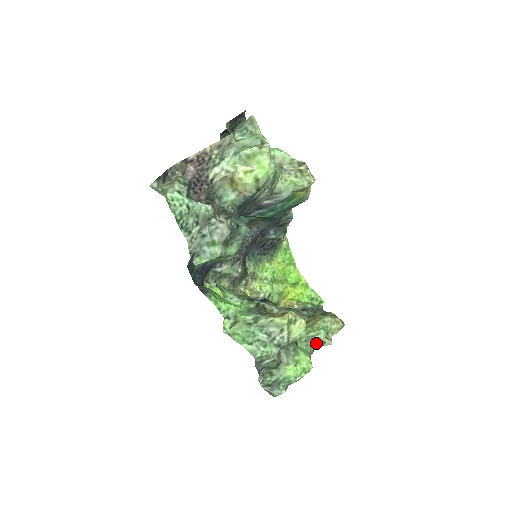
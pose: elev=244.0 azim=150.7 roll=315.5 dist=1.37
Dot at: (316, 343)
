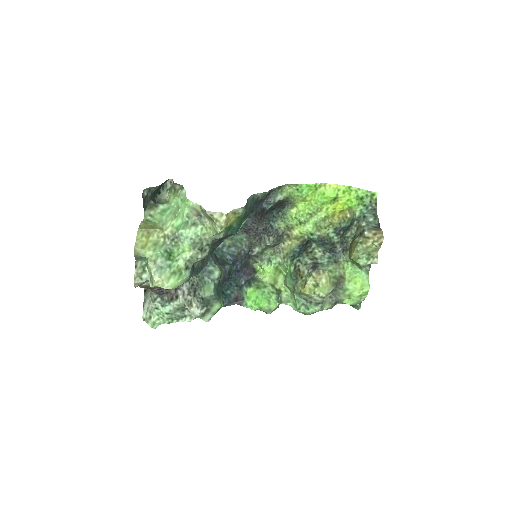
Dot at: (364, 266)
